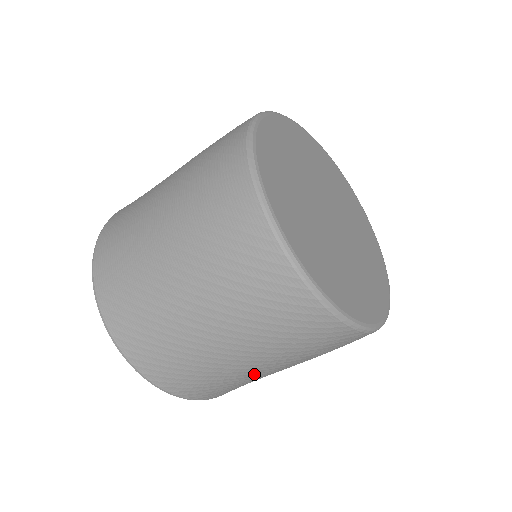
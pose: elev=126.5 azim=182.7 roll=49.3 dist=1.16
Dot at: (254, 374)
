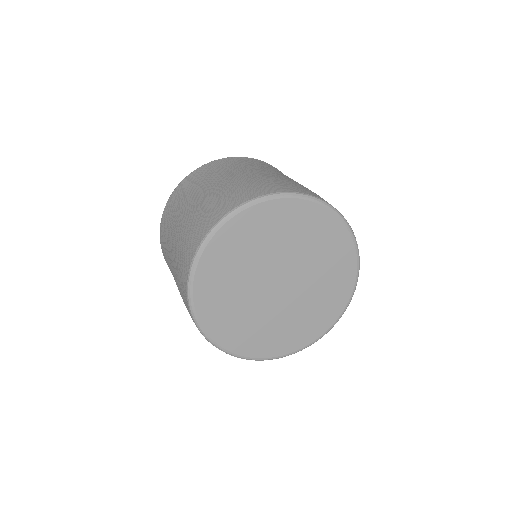
Dot at: occluded
